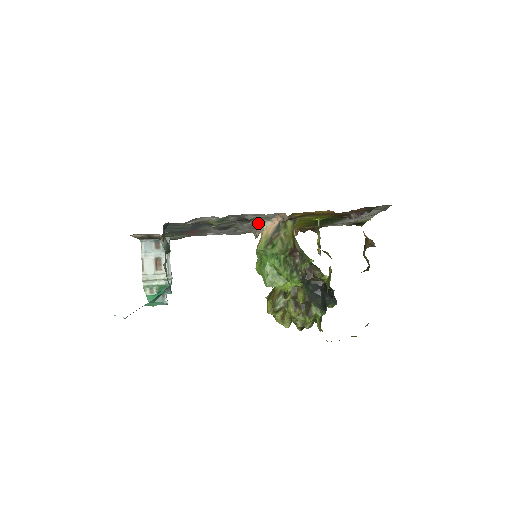
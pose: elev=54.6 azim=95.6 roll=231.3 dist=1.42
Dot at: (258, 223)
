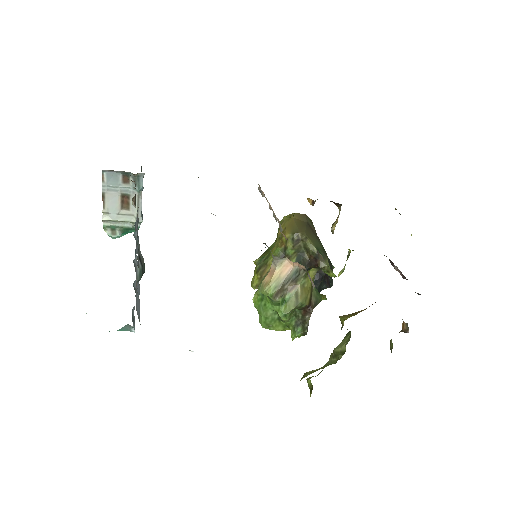
Dot at: (271, 252)
